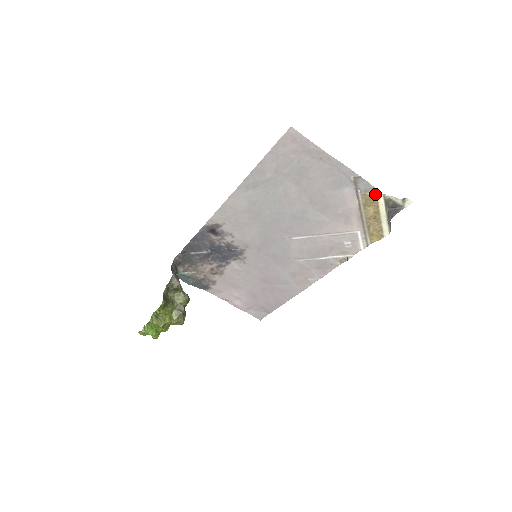
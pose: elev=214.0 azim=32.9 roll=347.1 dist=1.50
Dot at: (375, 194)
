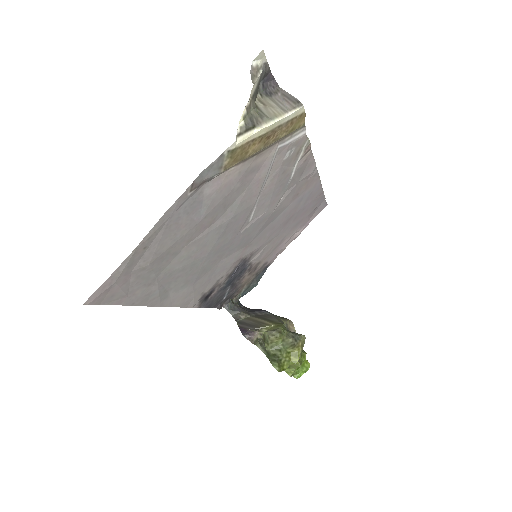
Dot at: (230, 153)
